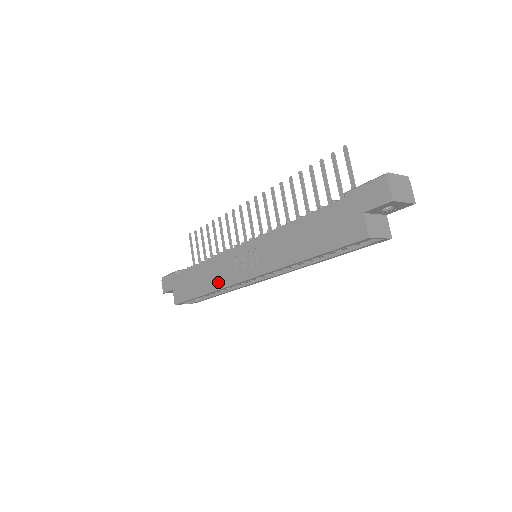
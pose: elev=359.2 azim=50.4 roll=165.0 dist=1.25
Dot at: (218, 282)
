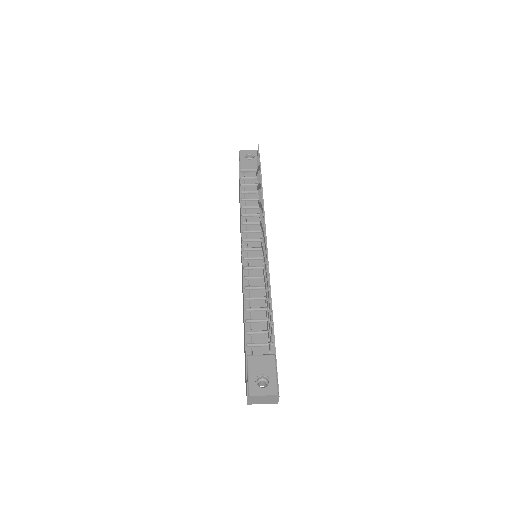
Dot at: occluded
